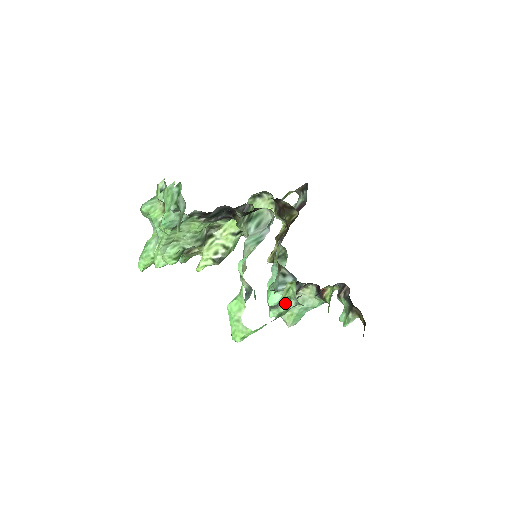
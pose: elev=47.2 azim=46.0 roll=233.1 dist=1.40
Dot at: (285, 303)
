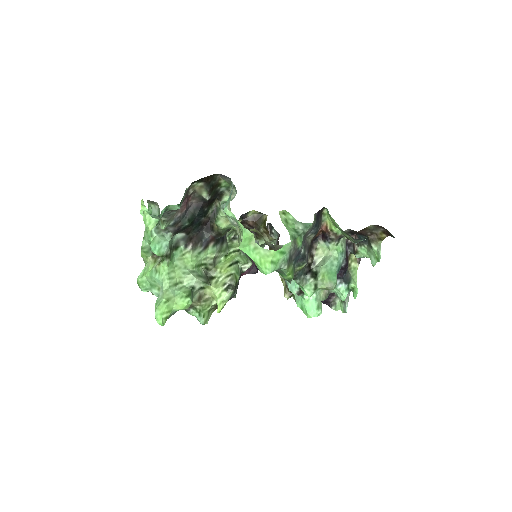
Dot at: (292, 231)
